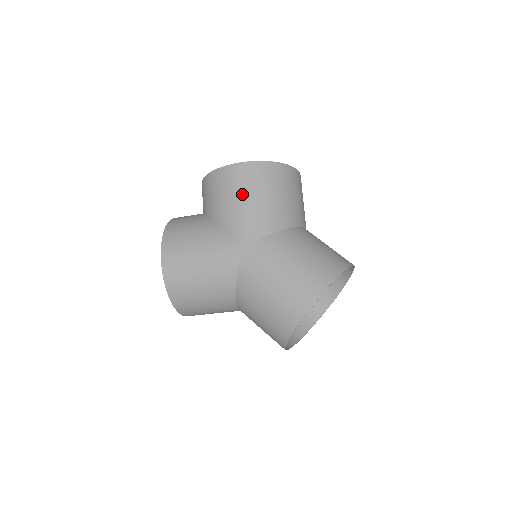
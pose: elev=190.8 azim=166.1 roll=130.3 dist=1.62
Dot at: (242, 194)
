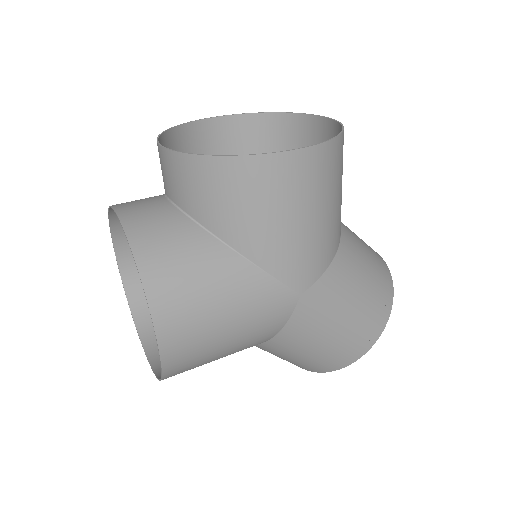
Dot at: (303, 210)
